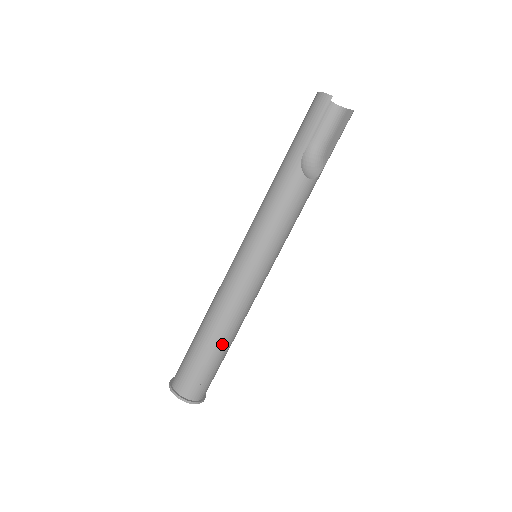
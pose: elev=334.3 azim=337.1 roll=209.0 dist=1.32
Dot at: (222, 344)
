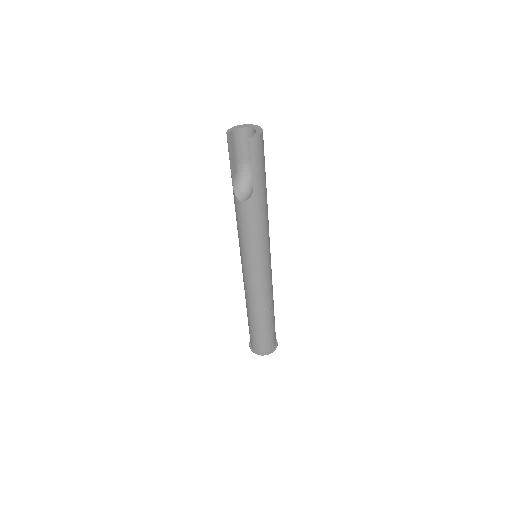
Dot at: (253, 318)
